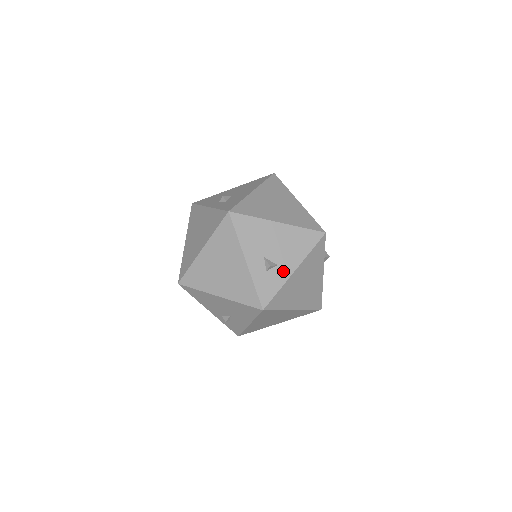
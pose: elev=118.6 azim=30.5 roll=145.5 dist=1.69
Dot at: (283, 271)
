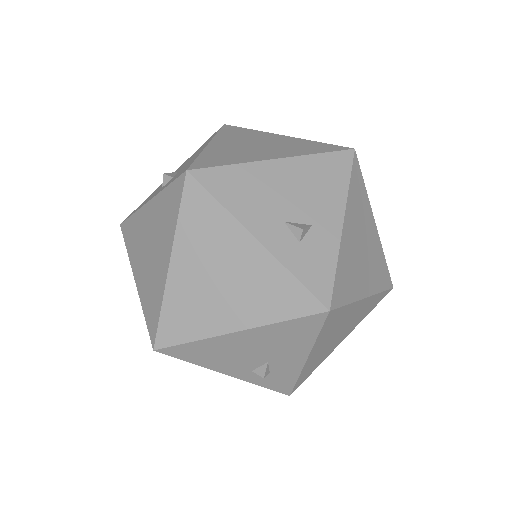
Dot at: (325, 231)
